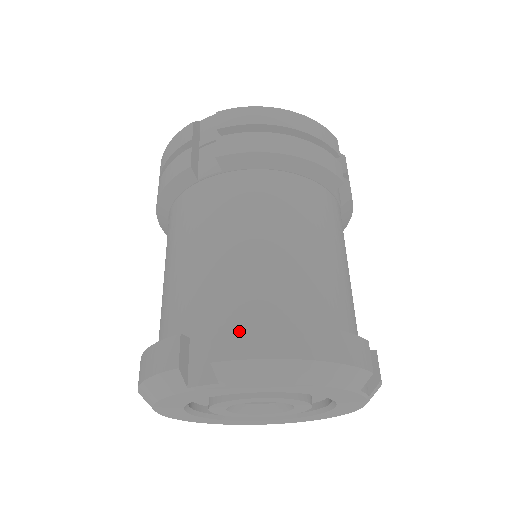
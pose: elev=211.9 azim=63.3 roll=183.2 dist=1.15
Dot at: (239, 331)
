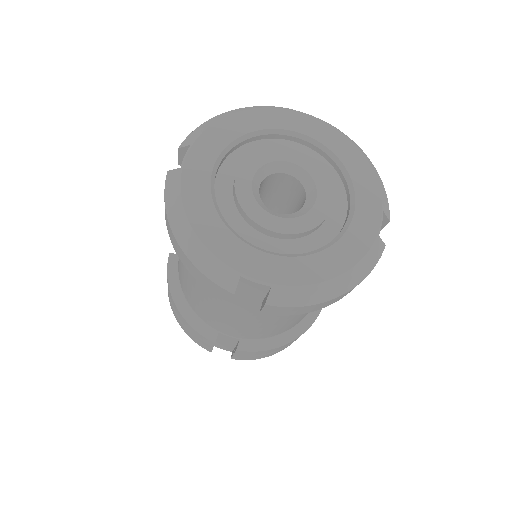
Dot at: occluded
